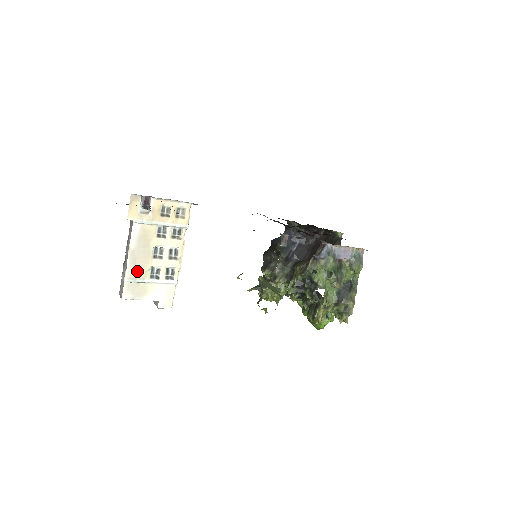
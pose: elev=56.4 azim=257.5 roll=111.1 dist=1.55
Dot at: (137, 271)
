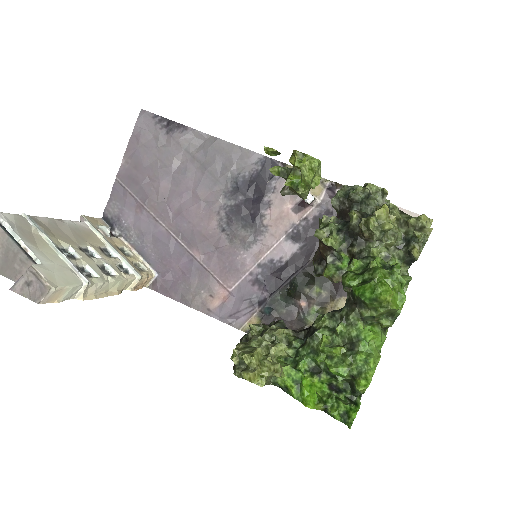
Dot at: (49, 229)
